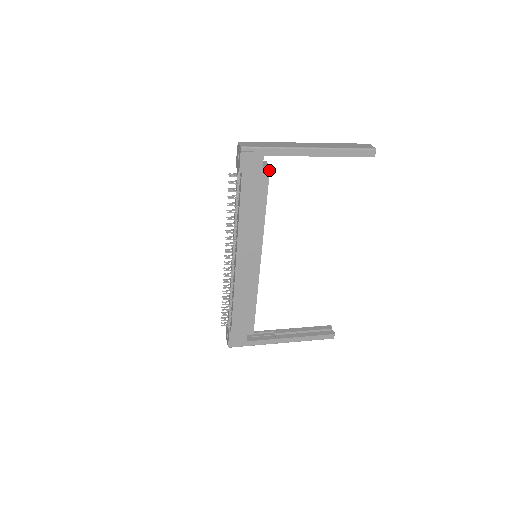
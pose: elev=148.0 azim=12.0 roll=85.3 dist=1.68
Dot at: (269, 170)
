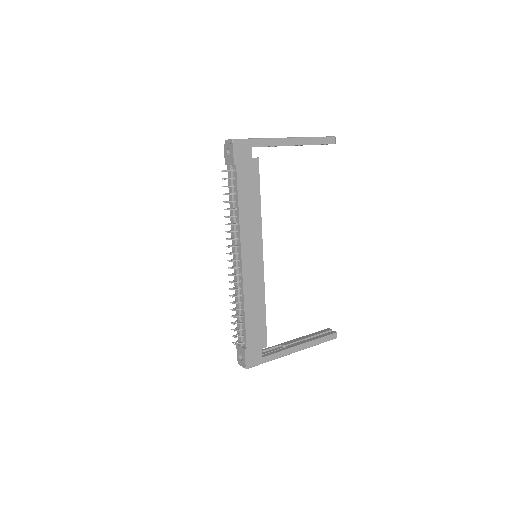
Dot at: (258, 161)
